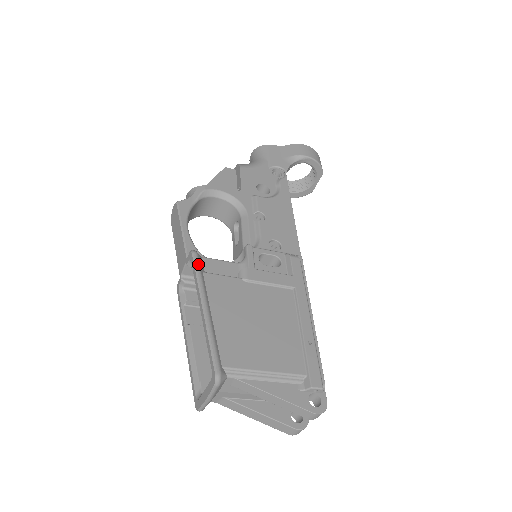
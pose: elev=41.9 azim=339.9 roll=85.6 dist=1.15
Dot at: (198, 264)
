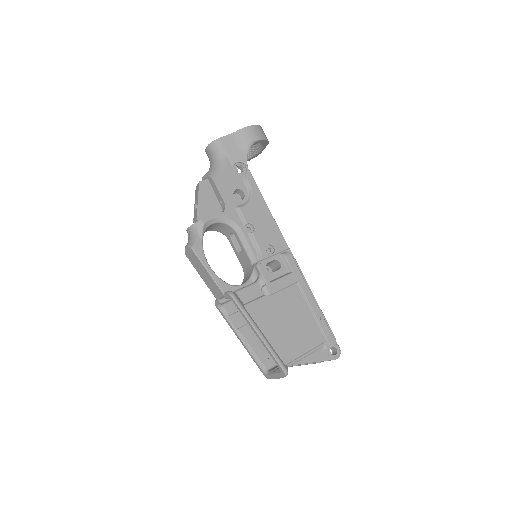
Dot at: (239, 303)
